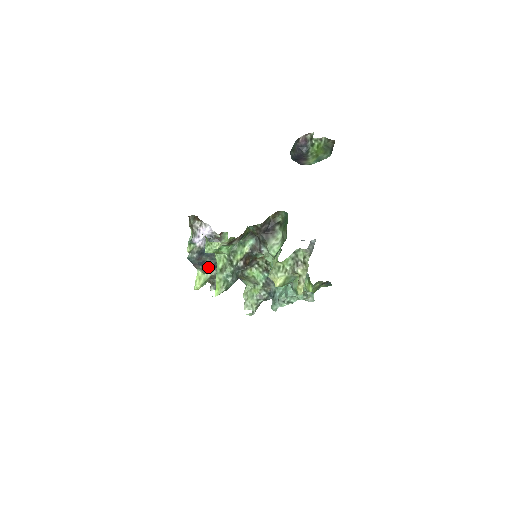
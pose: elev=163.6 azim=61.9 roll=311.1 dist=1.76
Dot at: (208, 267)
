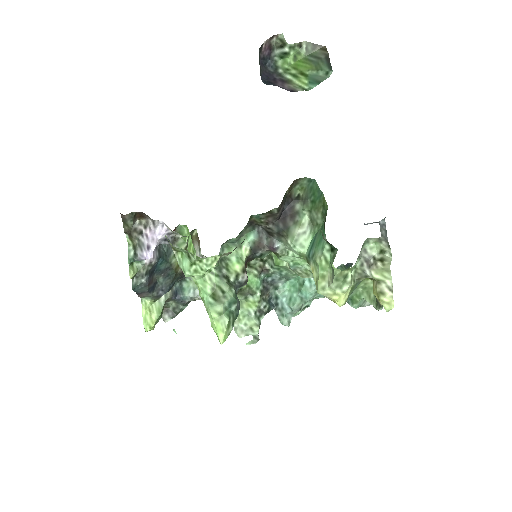
Dot at: (163, 290)
